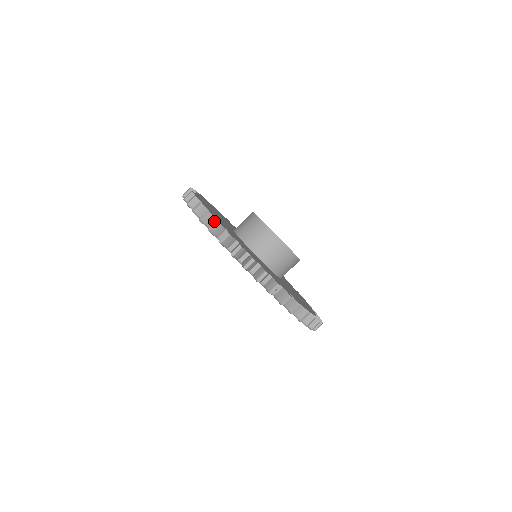
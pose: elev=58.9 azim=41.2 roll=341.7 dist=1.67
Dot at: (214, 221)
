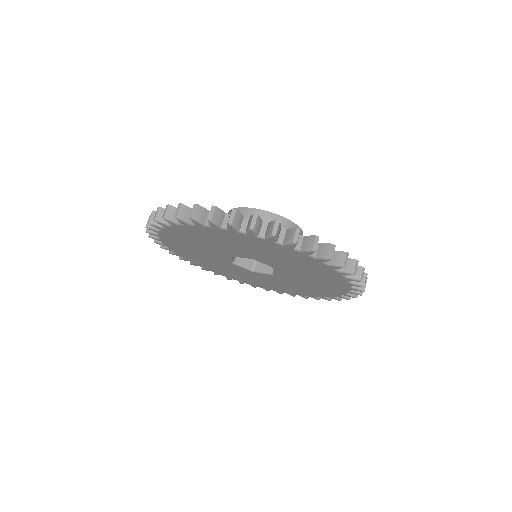
Dot at: (206, 214)
